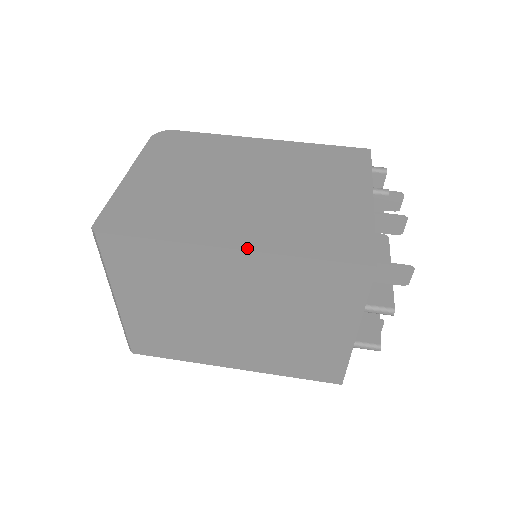
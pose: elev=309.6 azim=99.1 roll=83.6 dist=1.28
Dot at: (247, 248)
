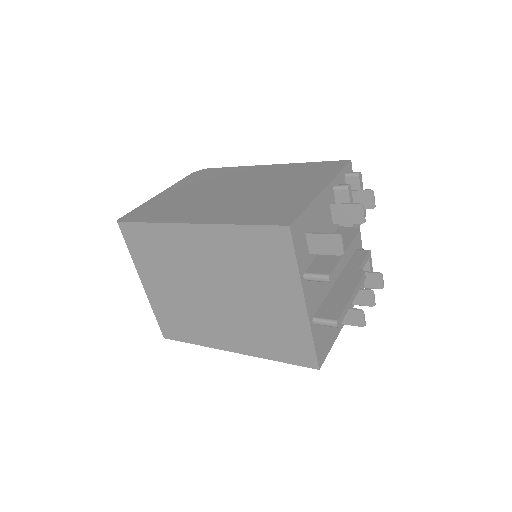
Dot at: (203, 222)
